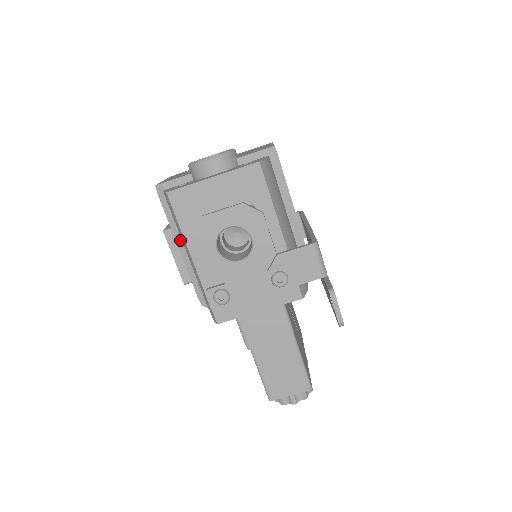
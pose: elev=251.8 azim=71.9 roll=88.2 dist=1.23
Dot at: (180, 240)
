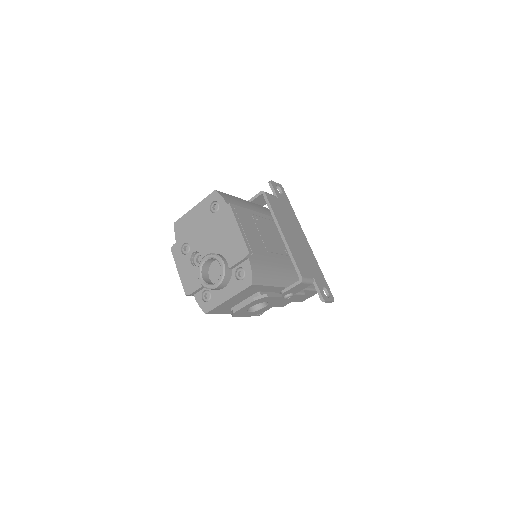
Dot at: occluded
